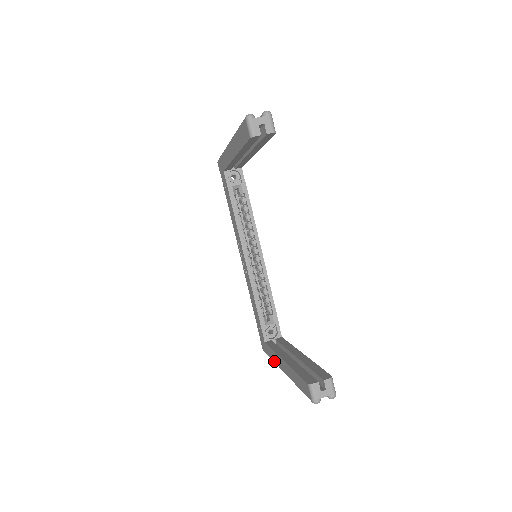
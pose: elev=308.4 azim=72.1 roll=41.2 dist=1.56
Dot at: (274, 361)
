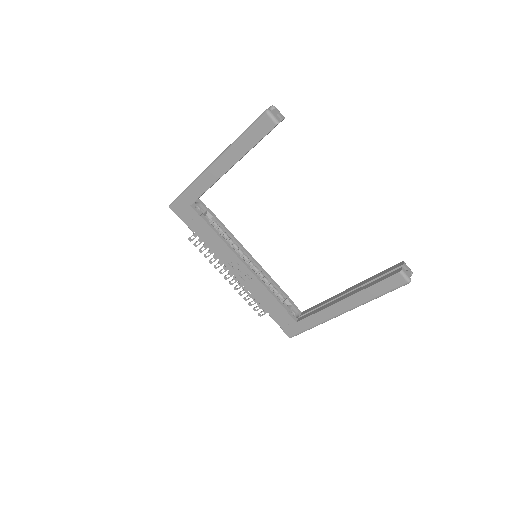
Dot at: (322, 321)
